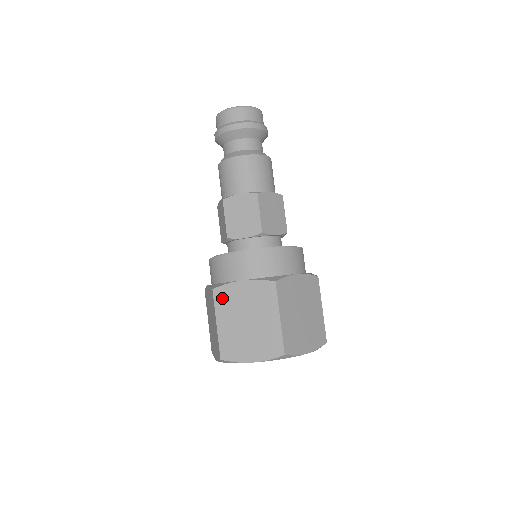
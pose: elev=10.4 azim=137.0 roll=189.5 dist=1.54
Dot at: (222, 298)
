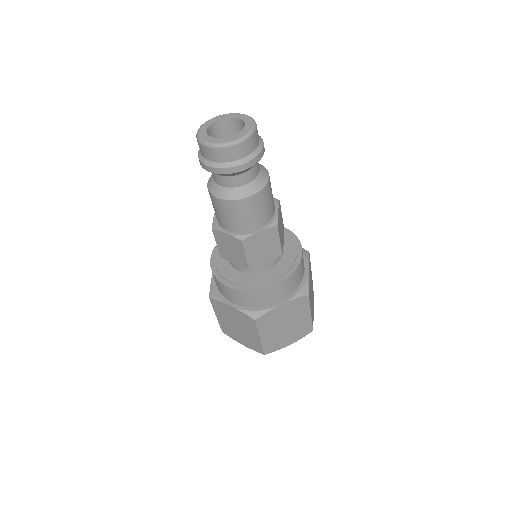
Dot at: (264, 322)
